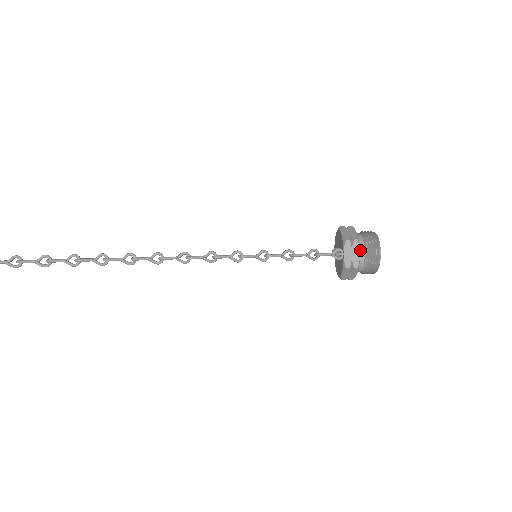
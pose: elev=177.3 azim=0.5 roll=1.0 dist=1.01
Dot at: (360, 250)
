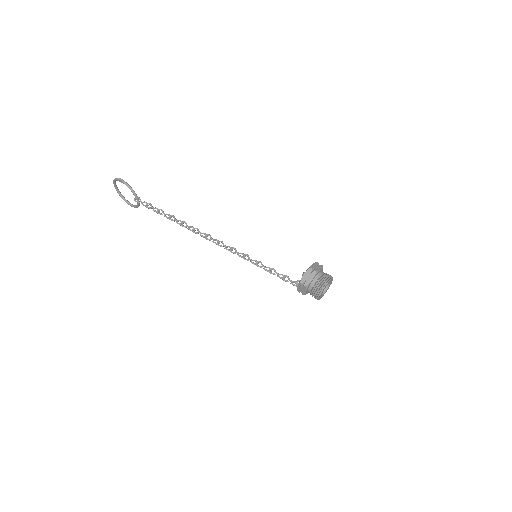
Dot at: (309, 289)
